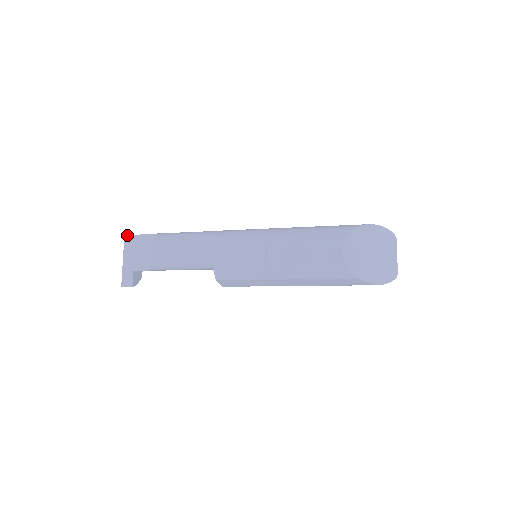
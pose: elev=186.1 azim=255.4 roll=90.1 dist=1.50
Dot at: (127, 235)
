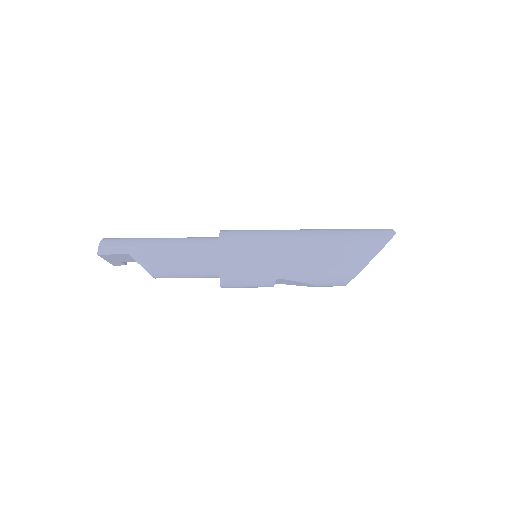
Dot at: (101, 255)
